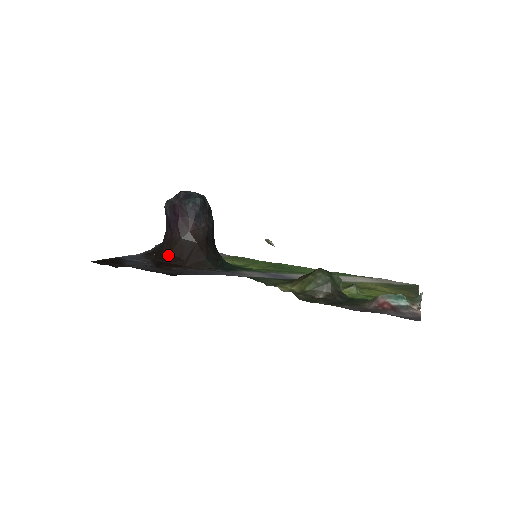
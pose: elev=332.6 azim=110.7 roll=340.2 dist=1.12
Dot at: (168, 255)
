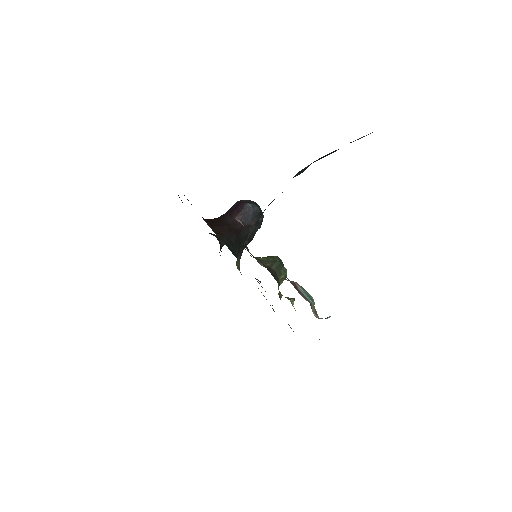
Dot at: (210, 219)
